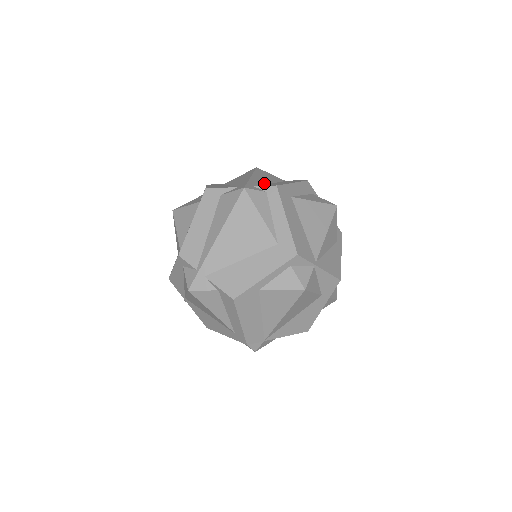
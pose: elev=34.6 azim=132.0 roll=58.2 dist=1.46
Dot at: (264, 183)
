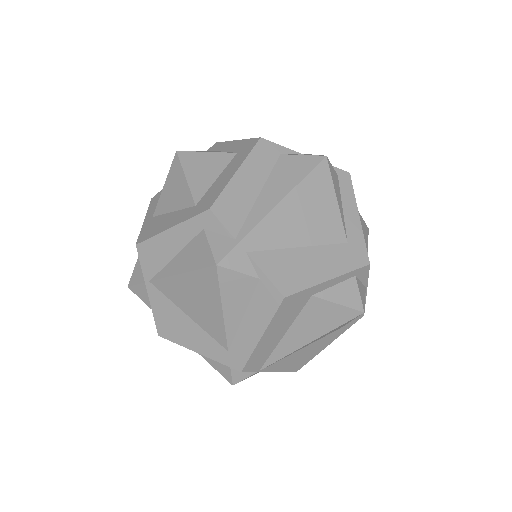
Dot at: occluded
